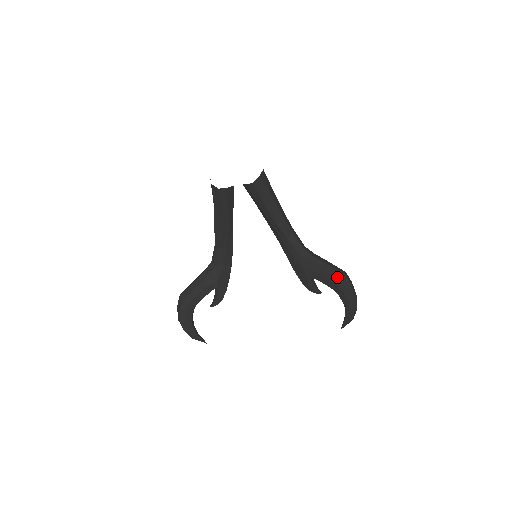
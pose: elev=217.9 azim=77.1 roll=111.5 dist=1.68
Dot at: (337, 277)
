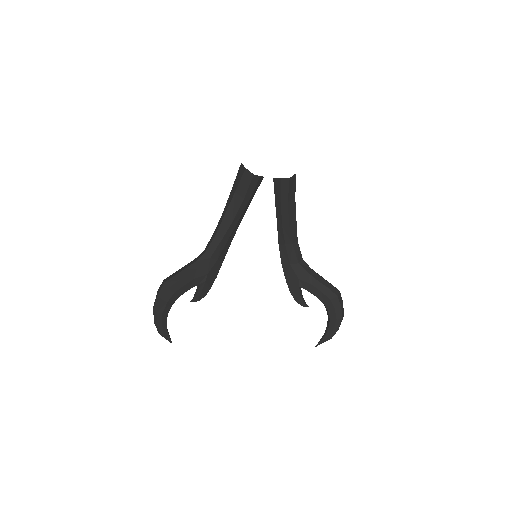
Dot at: (334, 292)
